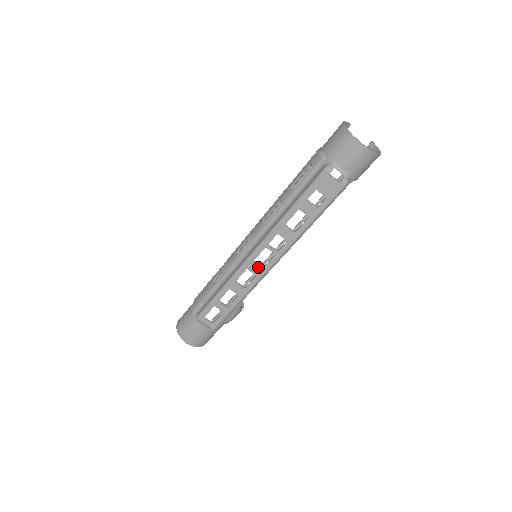
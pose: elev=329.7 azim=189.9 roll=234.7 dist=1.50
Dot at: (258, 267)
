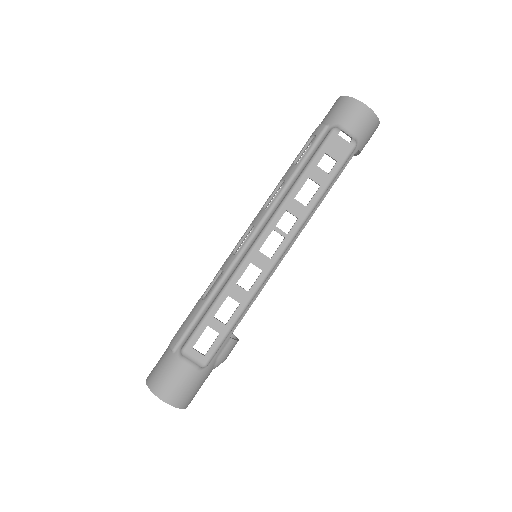
Dot at: (264, 258)
